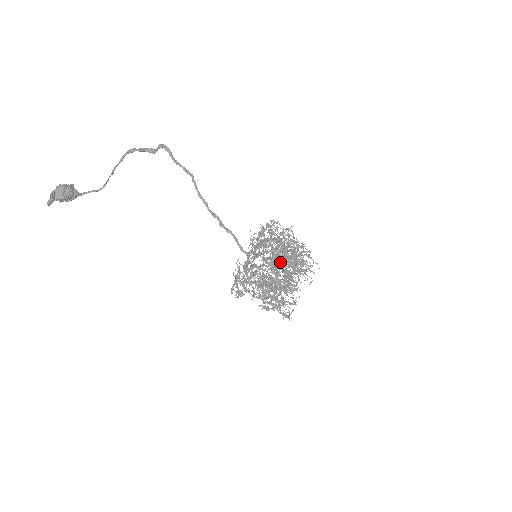
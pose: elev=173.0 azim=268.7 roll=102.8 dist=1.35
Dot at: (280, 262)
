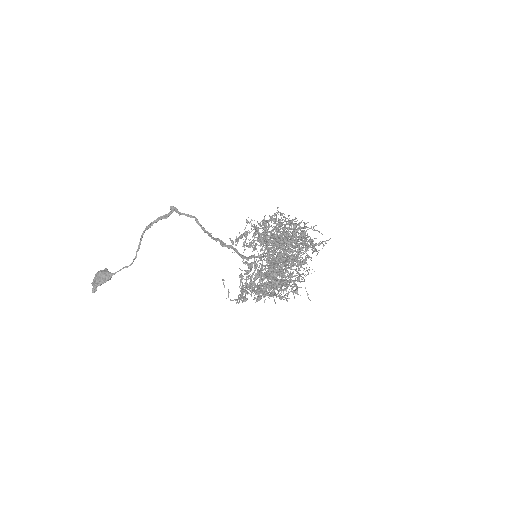
Dot at: occluded
